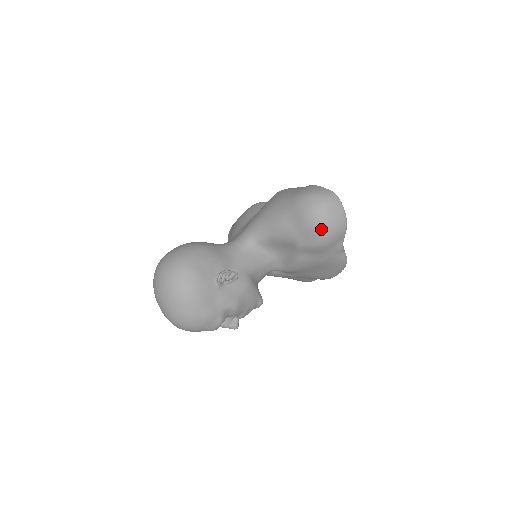
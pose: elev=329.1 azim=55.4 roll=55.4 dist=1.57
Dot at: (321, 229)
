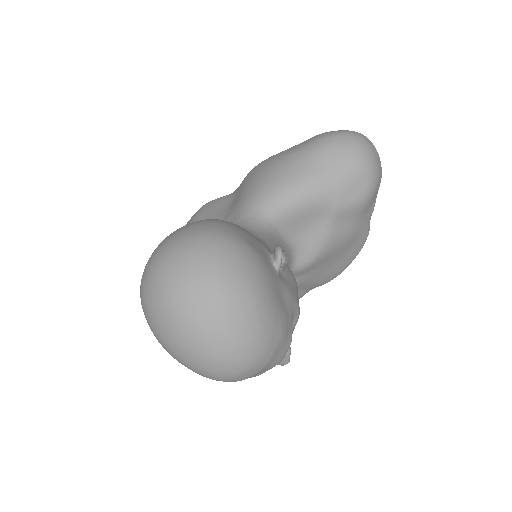
Dot at: (369, 171)
